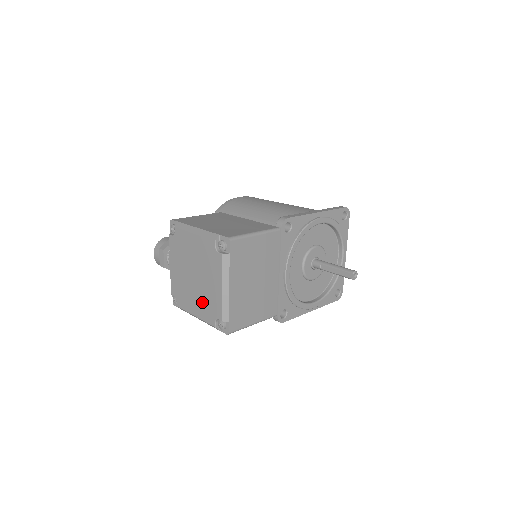
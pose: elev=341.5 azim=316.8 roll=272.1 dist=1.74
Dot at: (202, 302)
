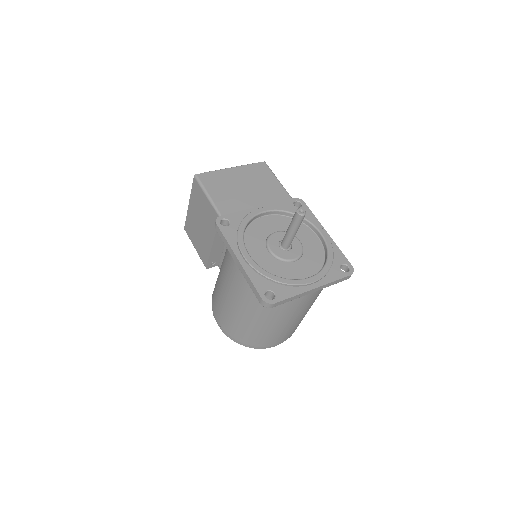
Dot at: occluded
